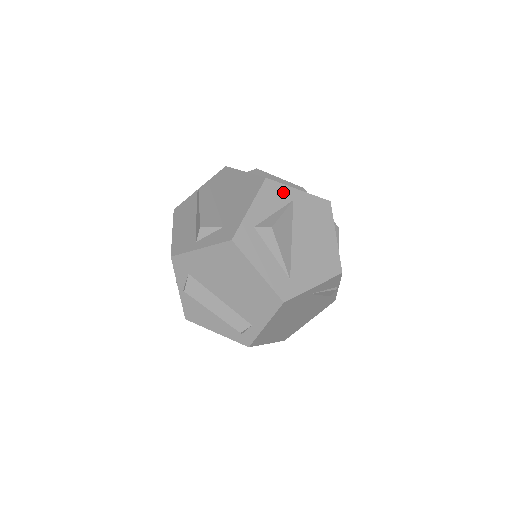
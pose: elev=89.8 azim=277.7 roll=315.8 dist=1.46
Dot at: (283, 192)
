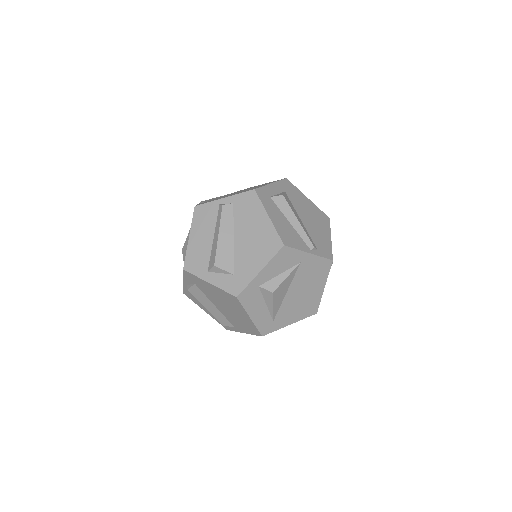
Dot at: (294, 256)
